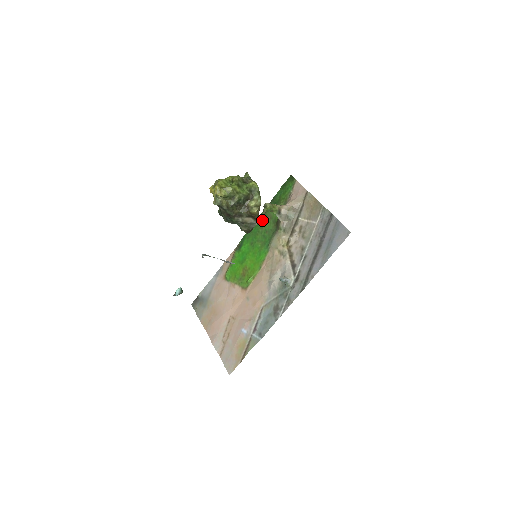
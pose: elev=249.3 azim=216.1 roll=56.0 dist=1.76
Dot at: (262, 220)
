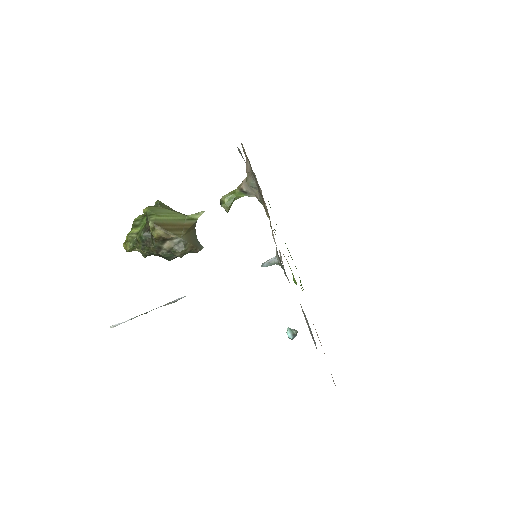
Dot at: occluded
